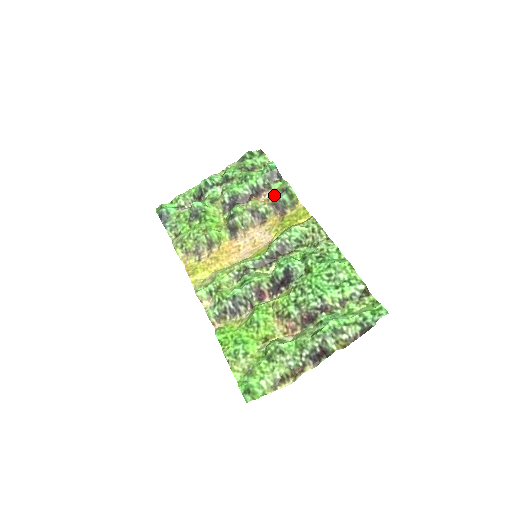
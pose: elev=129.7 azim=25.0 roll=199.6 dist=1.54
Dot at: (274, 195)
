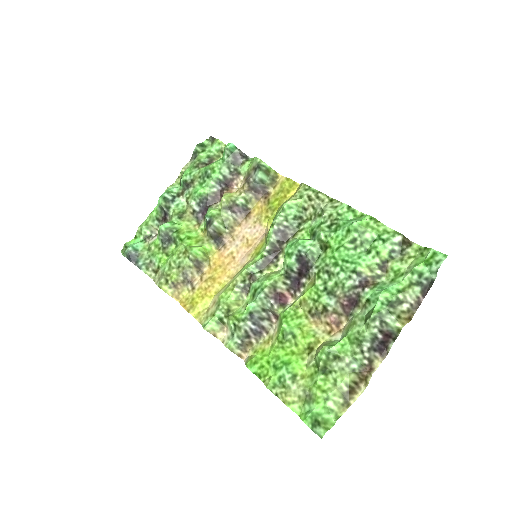
Dot at: (247, 179)
